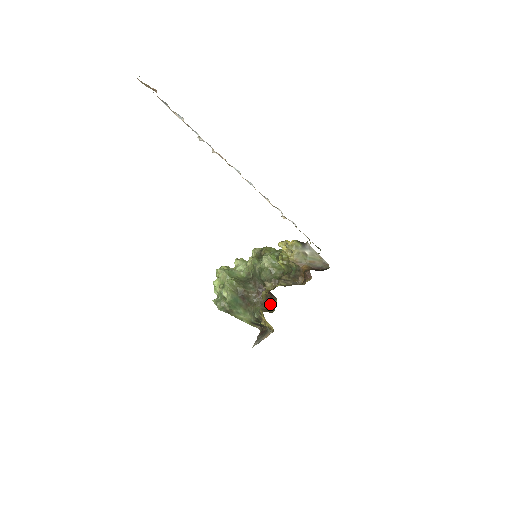
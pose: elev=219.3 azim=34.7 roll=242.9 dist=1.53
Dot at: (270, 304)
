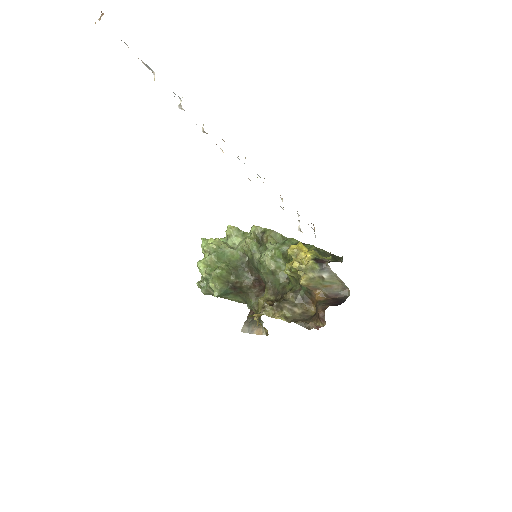
Dot at: occluded
